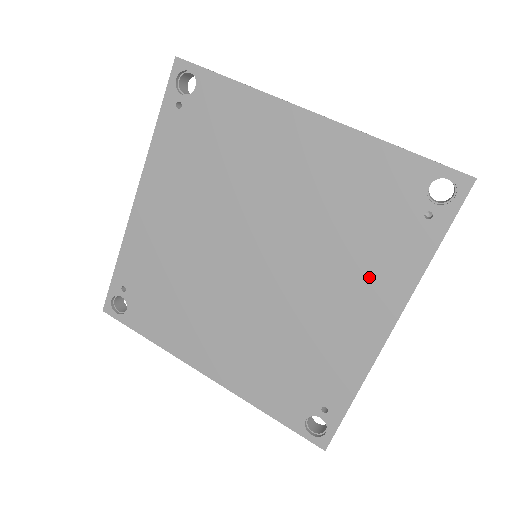
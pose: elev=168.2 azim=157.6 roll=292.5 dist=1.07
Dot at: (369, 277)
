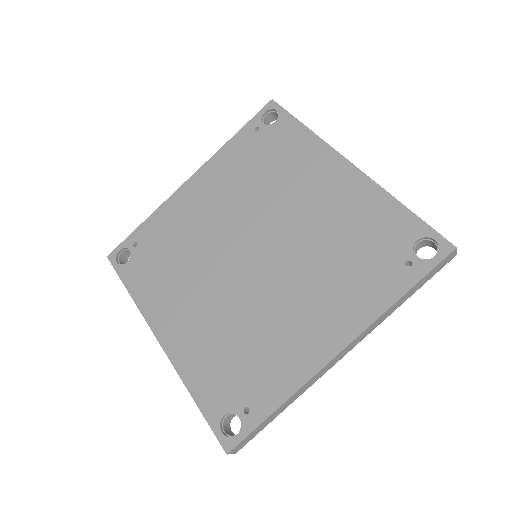
Dot at: (340, 299)
